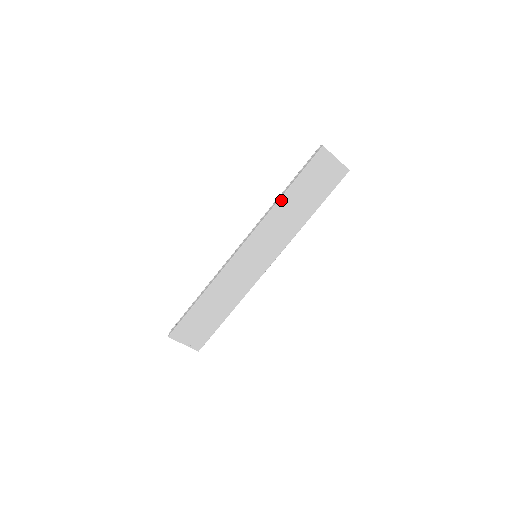
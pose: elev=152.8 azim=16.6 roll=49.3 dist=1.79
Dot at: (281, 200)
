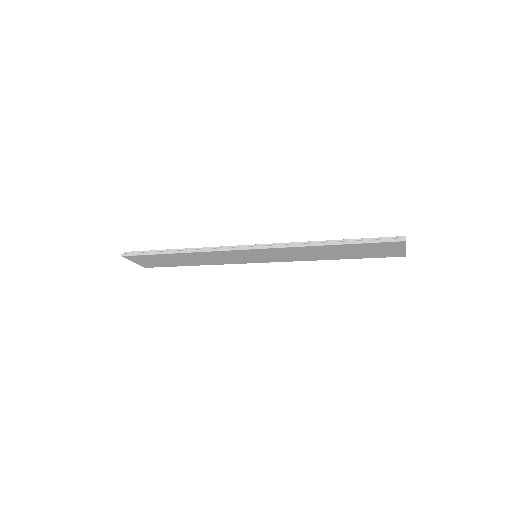
Dot at: (321, 246)
